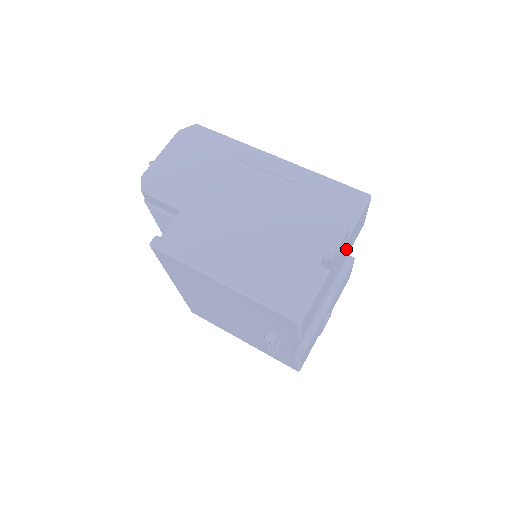
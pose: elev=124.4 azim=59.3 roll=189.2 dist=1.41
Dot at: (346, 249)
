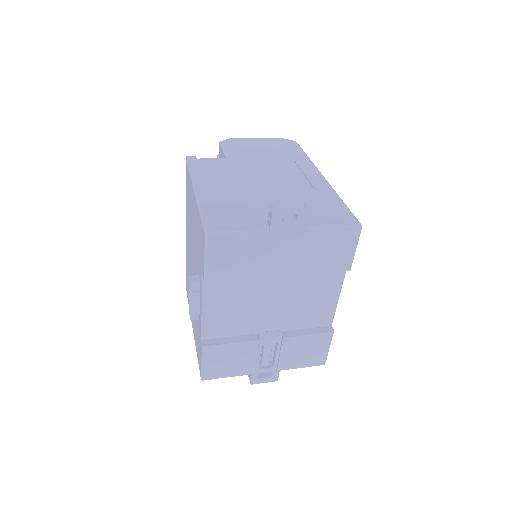
Dot at: (307, 252)
